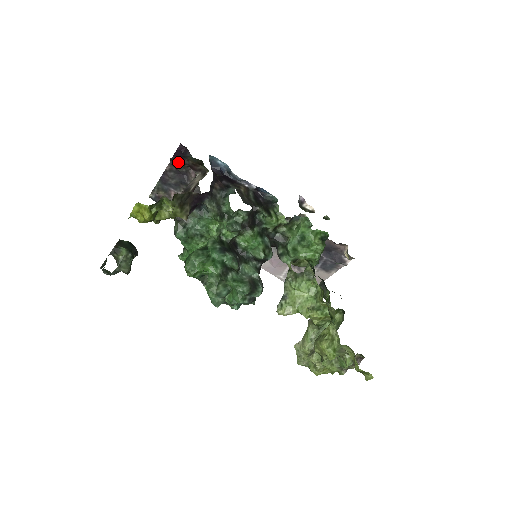
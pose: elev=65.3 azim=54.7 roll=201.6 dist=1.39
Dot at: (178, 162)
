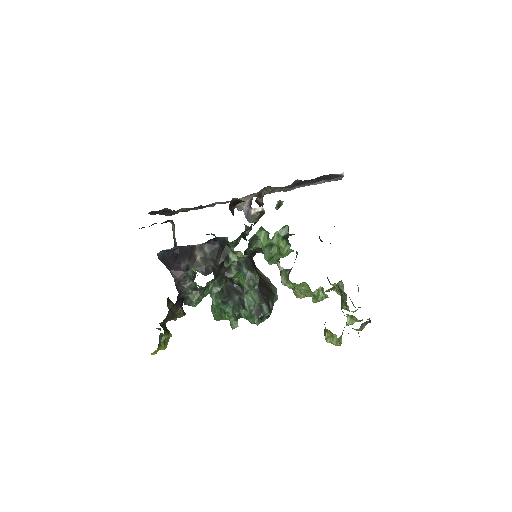
Dot at: occluded
